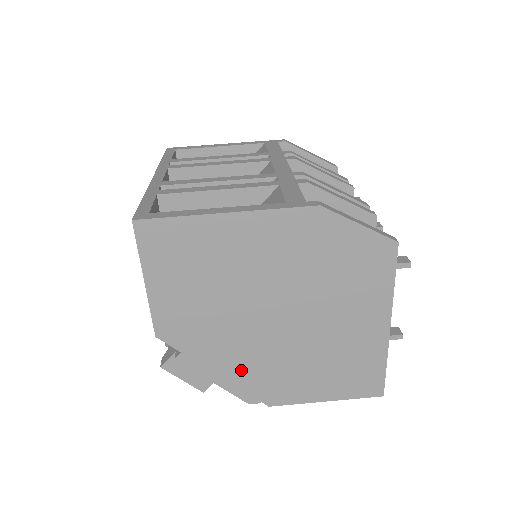
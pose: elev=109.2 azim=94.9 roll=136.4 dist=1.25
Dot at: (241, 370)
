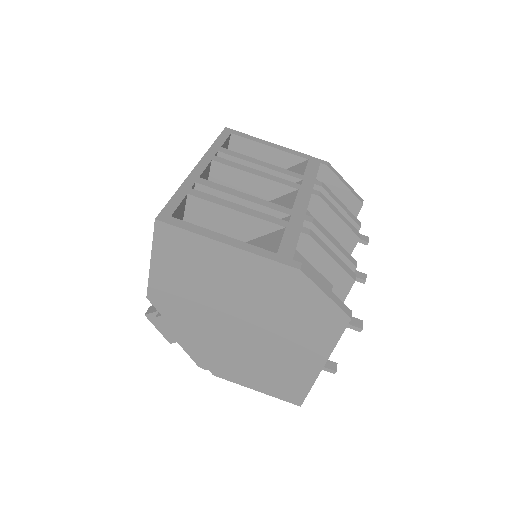
Dot at: (201, 345)
